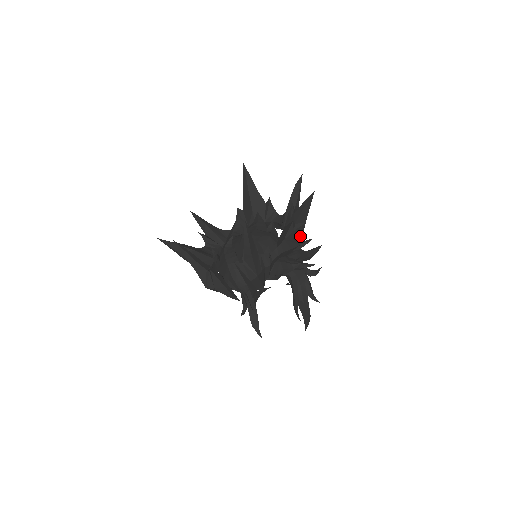
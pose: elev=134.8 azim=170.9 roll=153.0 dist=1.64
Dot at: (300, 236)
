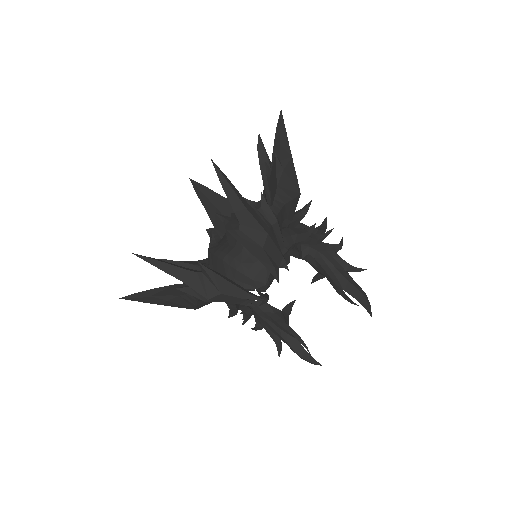
Dot at: (294, 179)
